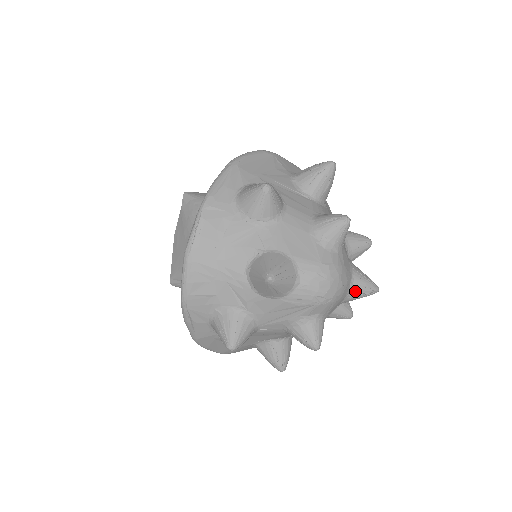
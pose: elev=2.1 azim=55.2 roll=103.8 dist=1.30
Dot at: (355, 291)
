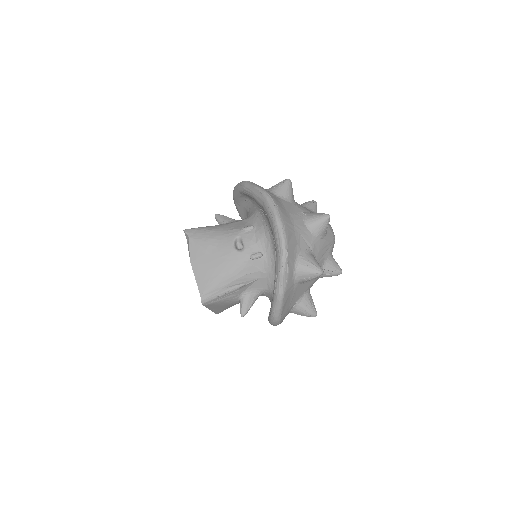
Dot at: occluded
